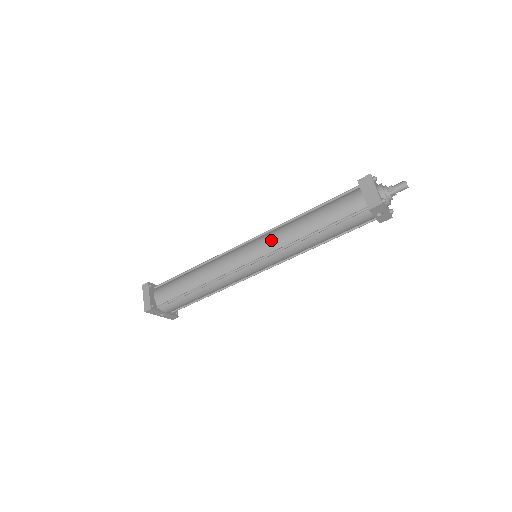
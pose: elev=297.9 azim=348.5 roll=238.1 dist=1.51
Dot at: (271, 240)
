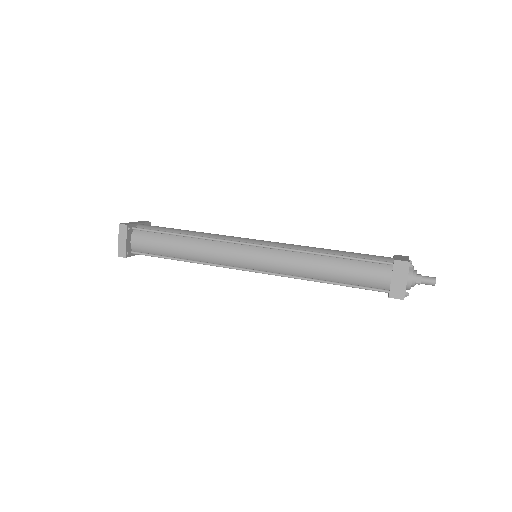
Dot at: (280, 263)
